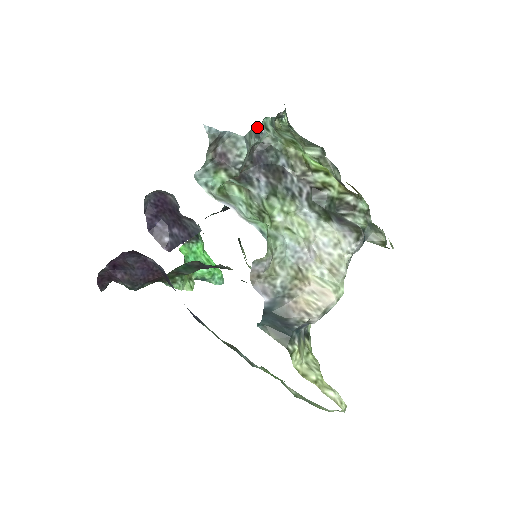
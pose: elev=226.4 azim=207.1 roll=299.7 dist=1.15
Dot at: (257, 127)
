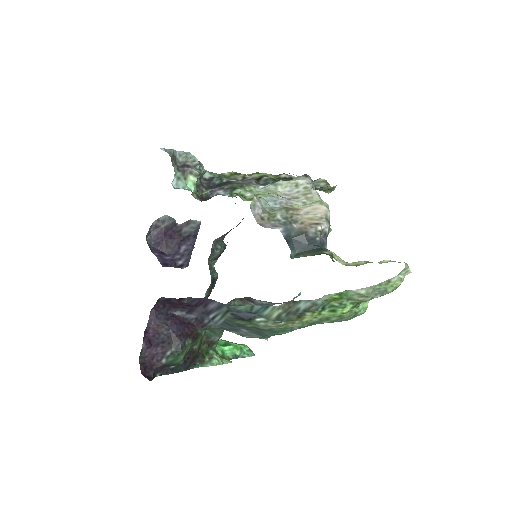
Dot at: occluded
